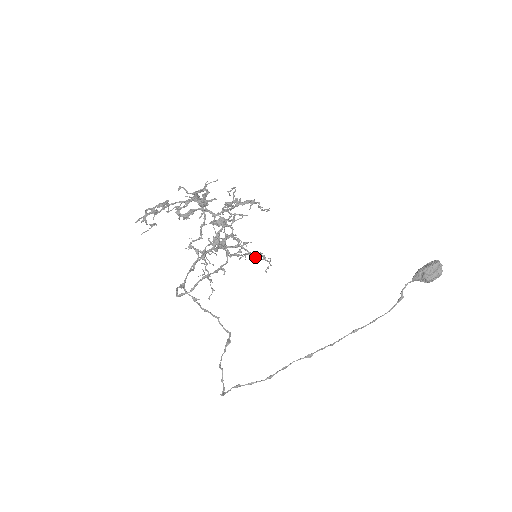
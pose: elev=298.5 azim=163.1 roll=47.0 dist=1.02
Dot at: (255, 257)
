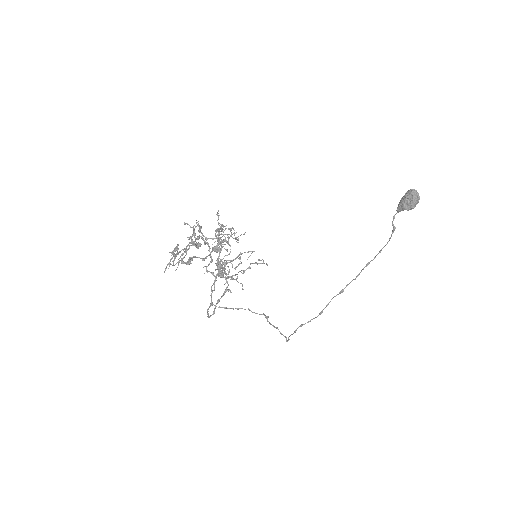
Dot at: occluded
